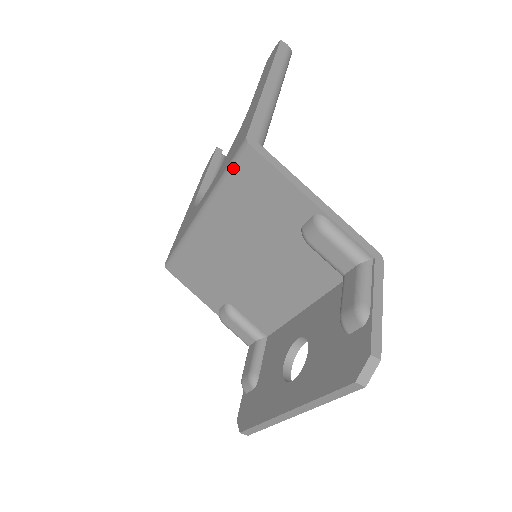
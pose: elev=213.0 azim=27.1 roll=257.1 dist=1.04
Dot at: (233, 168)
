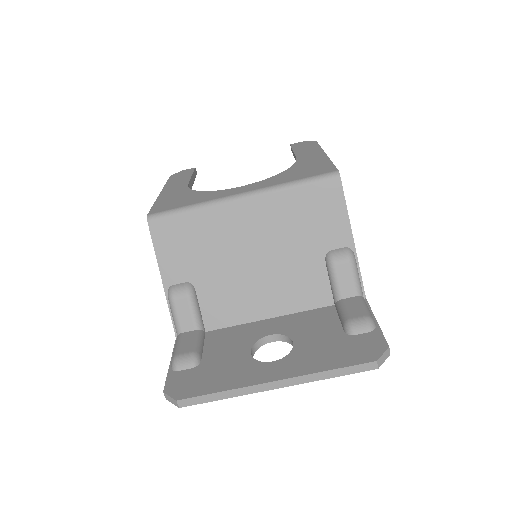
Dot at: (312, 182)
